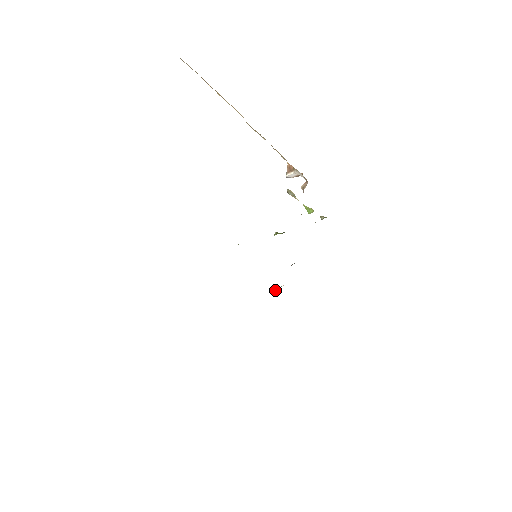
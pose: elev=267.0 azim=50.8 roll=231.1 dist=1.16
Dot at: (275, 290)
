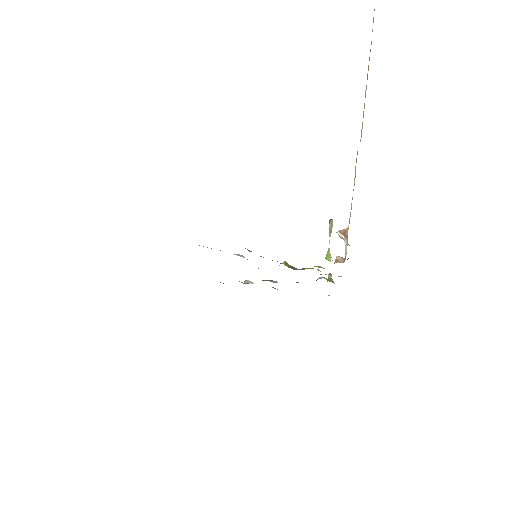
Dot at: (246, 280)
